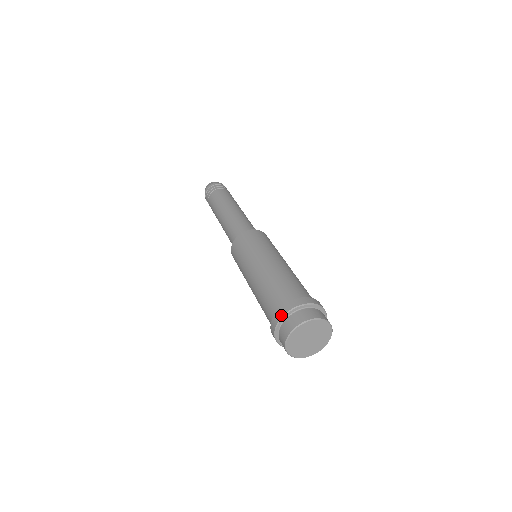
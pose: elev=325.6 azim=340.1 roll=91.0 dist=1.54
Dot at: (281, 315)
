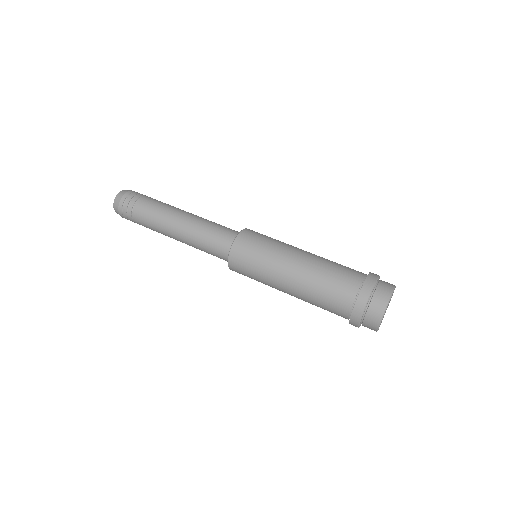
Dot at: (369, 290)
